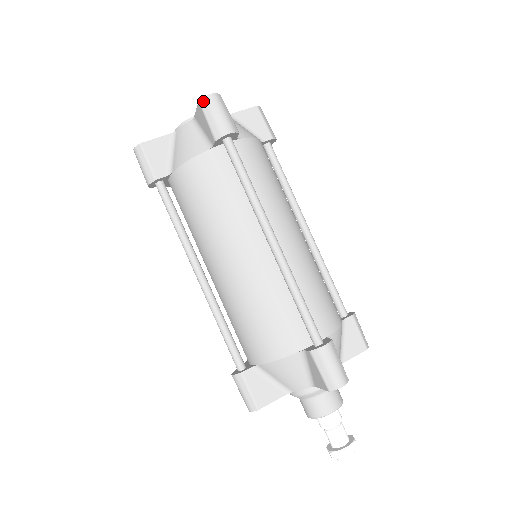
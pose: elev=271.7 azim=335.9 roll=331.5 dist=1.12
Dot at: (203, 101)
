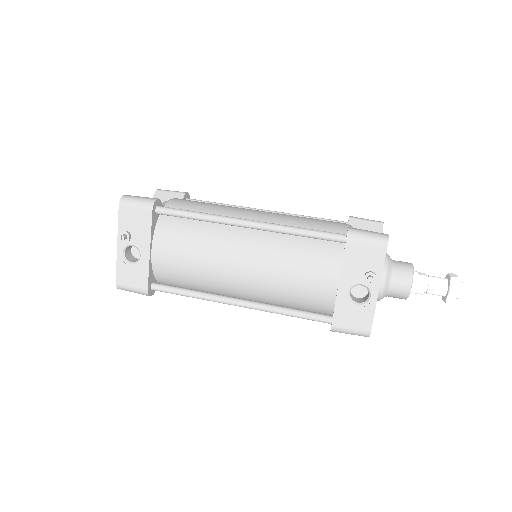
Dot at: (159, 189)
